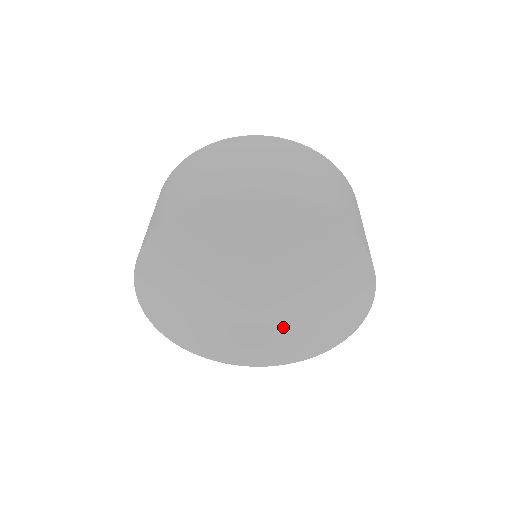
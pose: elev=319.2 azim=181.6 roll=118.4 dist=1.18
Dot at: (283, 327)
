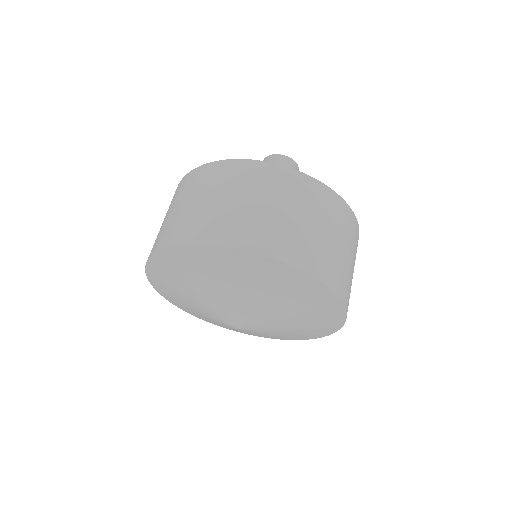
Dot at: (264, 322)
